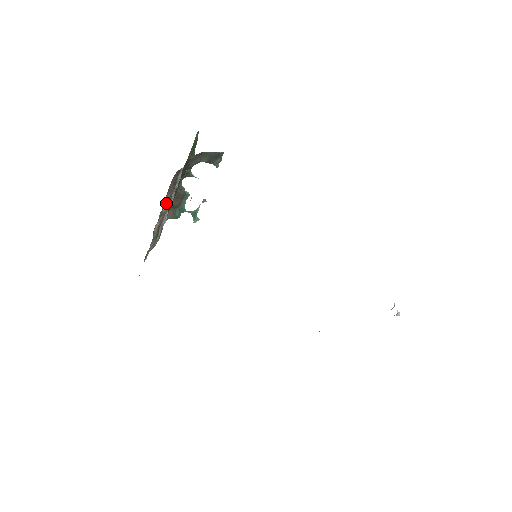
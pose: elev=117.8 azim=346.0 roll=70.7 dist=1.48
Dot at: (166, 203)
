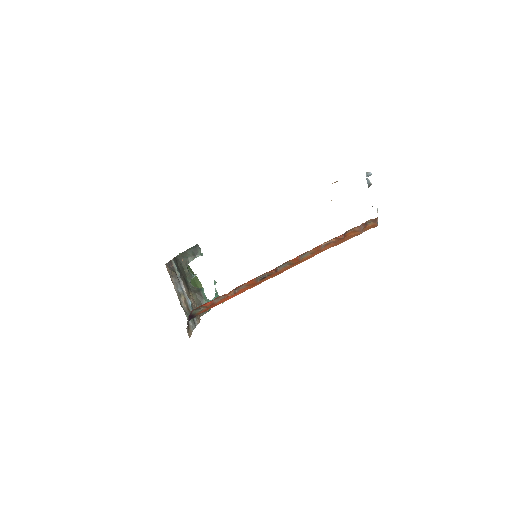
Dot at: (177, 284)
